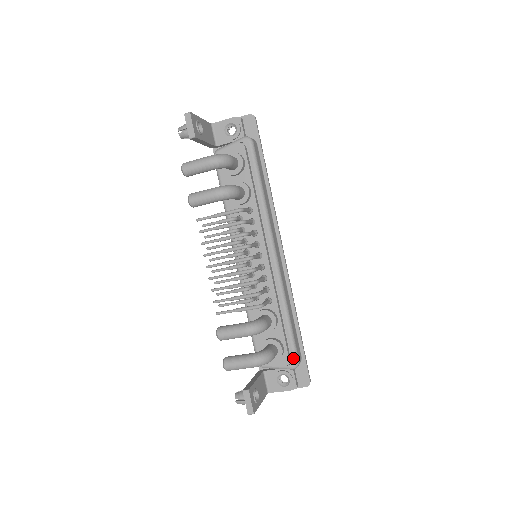
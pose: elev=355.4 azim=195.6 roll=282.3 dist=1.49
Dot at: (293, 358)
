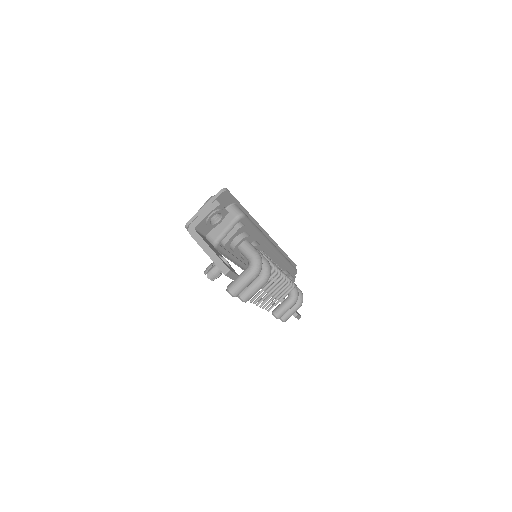
Dot at: (295, 273)
